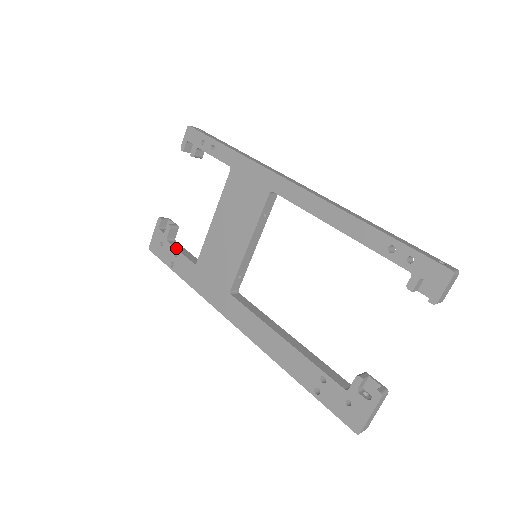
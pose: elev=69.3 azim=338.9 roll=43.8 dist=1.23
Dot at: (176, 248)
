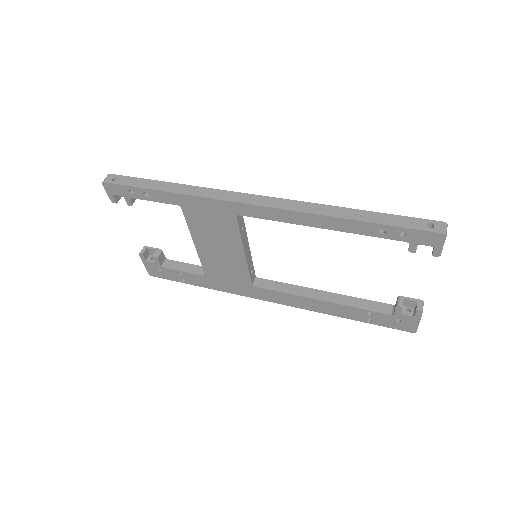
Dot at: (176, 270)
